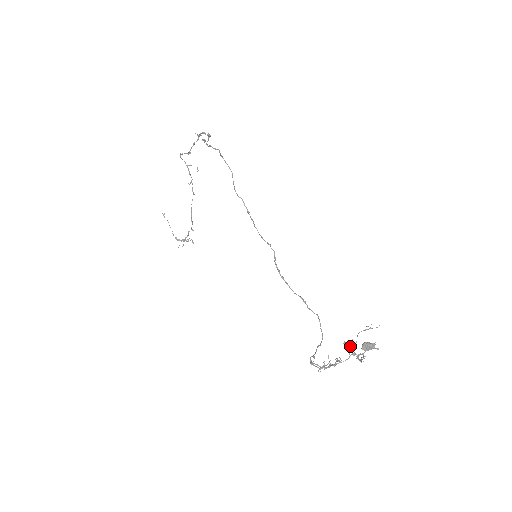
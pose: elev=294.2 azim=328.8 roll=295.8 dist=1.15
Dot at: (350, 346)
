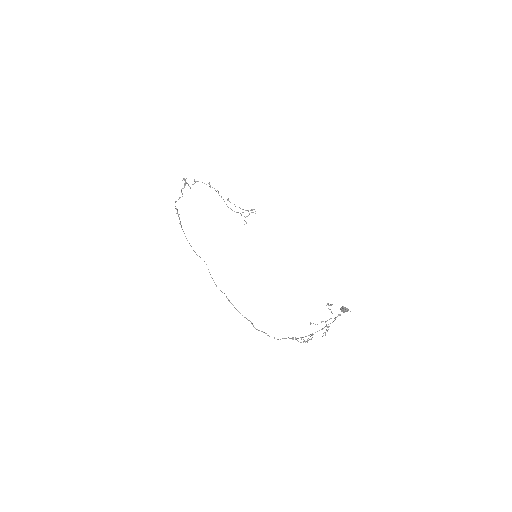
Dot at: occluded
